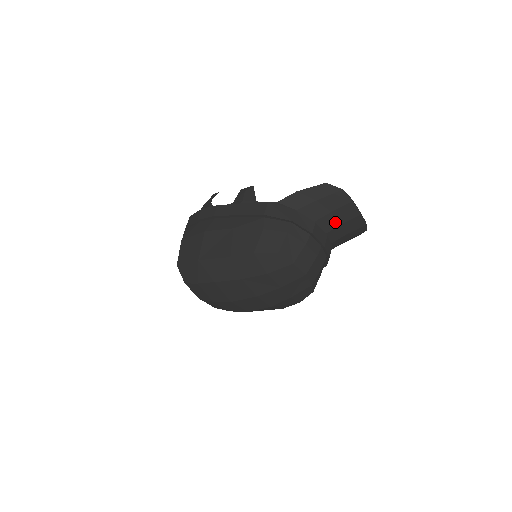
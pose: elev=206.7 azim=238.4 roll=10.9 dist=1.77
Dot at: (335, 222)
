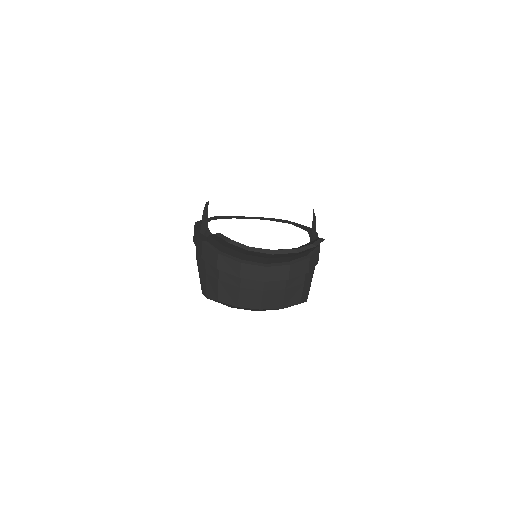
Dot at: (261, 258)
